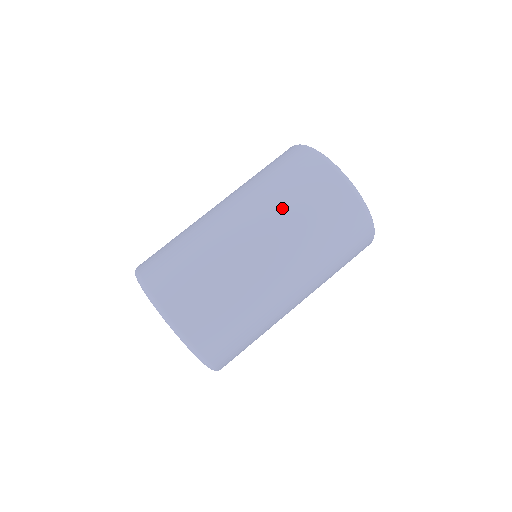
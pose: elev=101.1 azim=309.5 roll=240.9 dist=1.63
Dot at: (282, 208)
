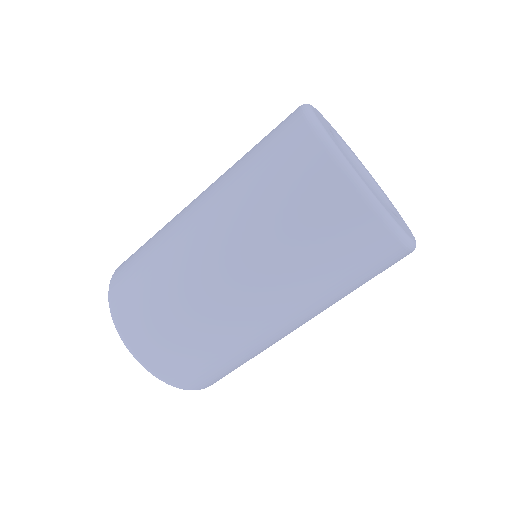
Dot at: (318, 291)
